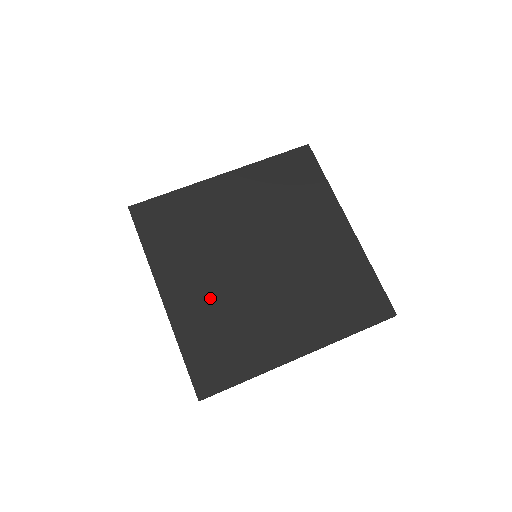
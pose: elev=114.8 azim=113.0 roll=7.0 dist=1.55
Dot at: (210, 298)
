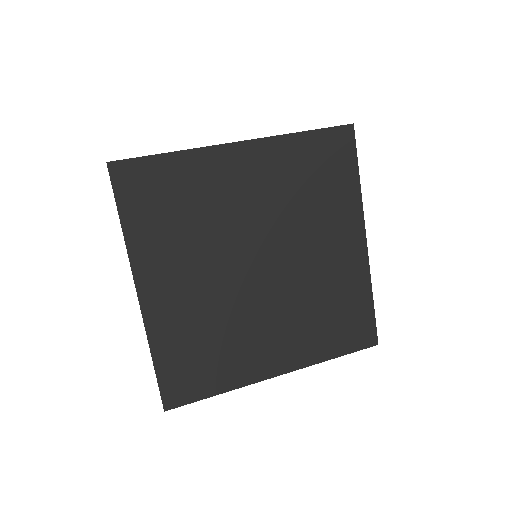
Dot at: (196, 303)
